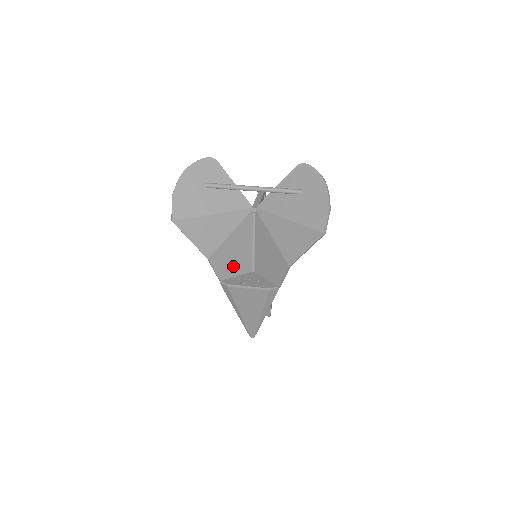
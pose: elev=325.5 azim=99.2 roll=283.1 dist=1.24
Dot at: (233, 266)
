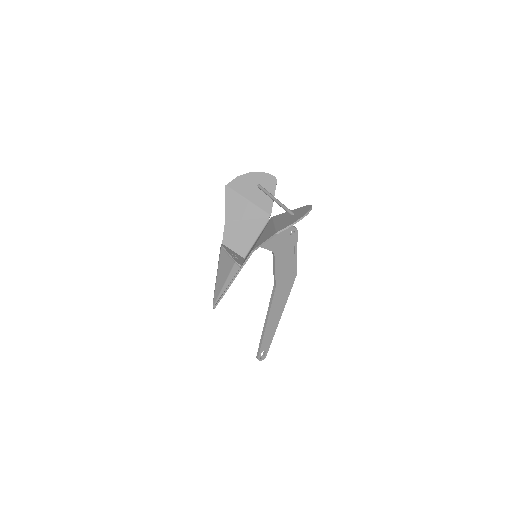
Dot at: (235, 242)
